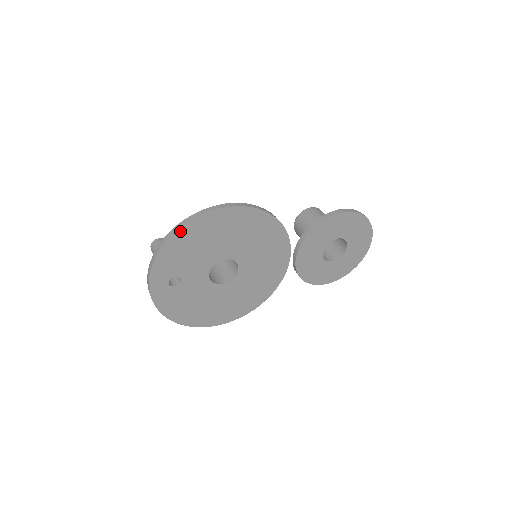
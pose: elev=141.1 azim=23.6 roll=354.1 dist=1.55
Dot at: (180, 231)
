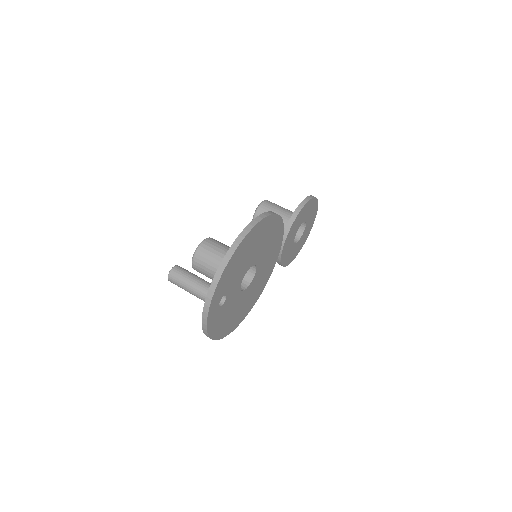
Dot at: (235, 252)
